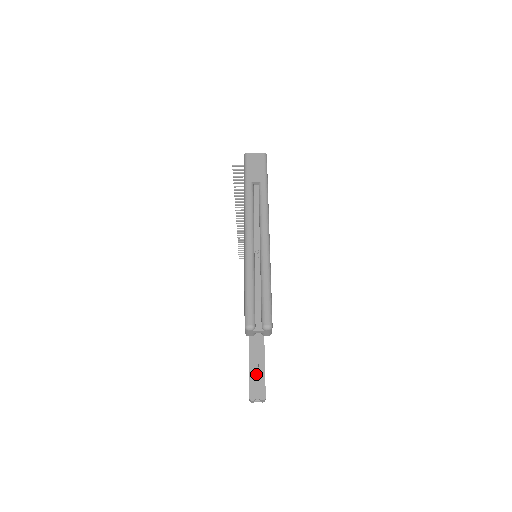
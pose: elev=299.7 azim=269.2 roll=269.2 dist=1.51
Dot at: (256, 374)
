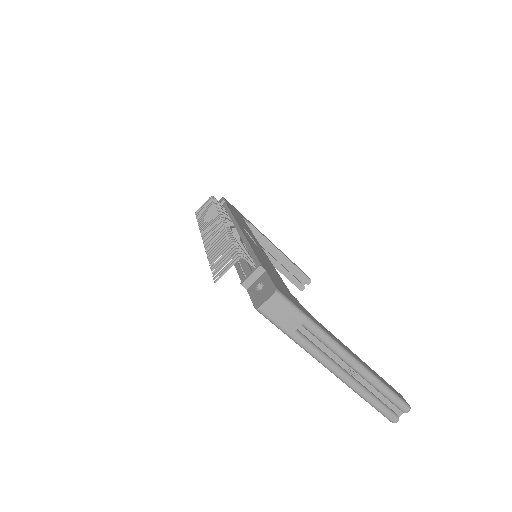
Dot at: (288, 270)
